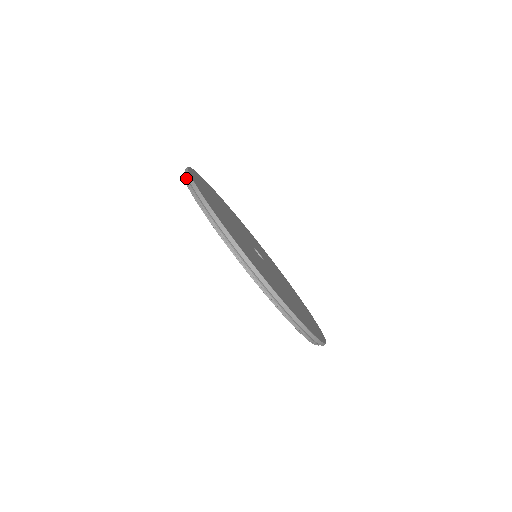
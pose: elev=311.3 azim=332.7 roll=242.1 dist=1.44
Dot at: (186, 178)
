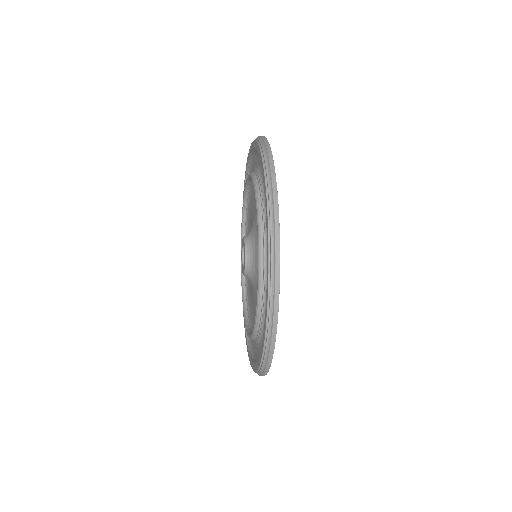
Dot at: occluded
